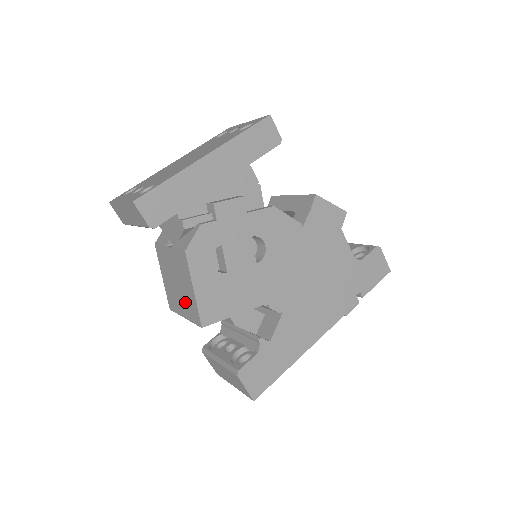
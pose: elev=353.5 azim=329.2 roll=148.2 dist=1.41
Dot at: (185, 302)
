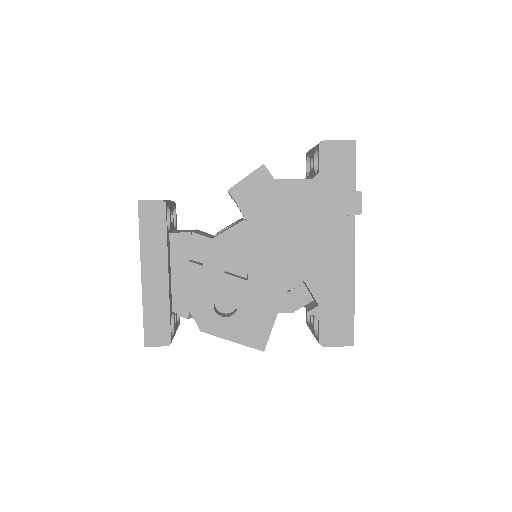
Dot at: occluded
